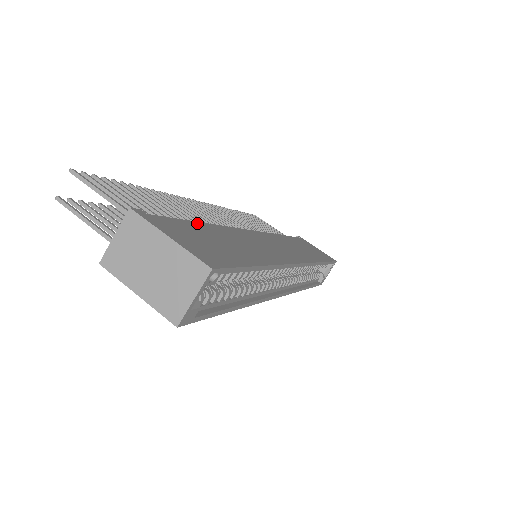
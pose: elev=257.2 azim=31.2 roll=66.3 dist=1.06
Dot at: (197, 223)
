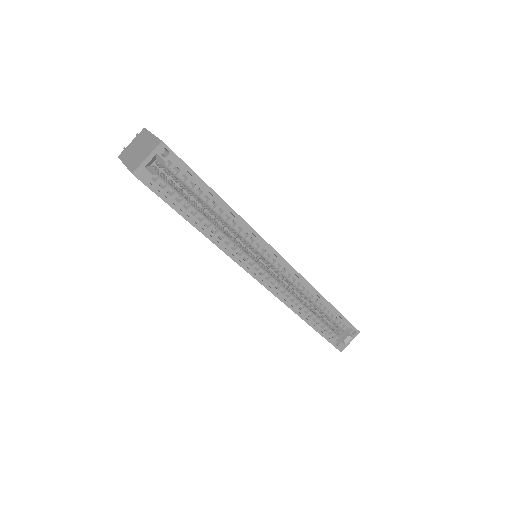
Dot at: occluded
